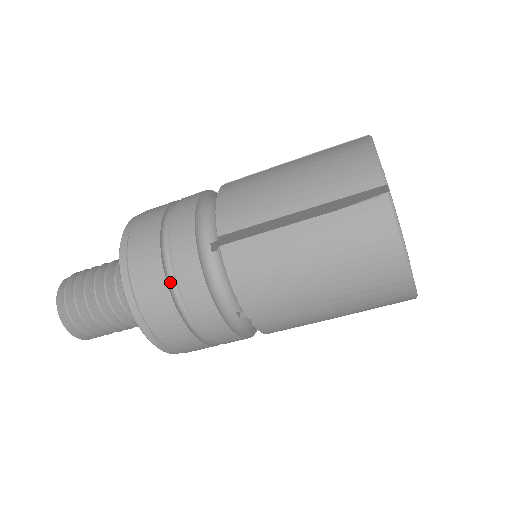
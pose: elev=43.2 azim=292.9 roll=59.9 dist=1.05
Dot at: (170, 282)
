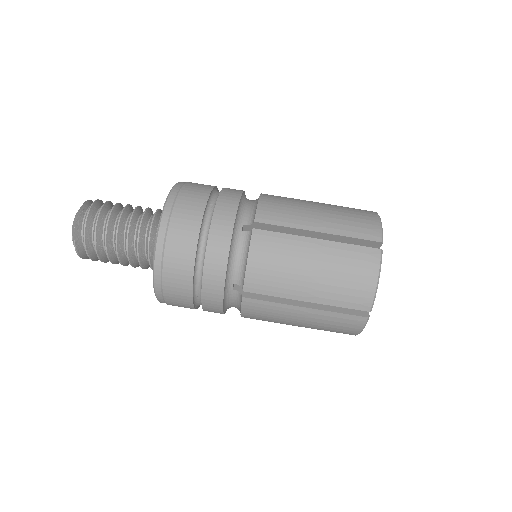
Dot at: (200, 236)
